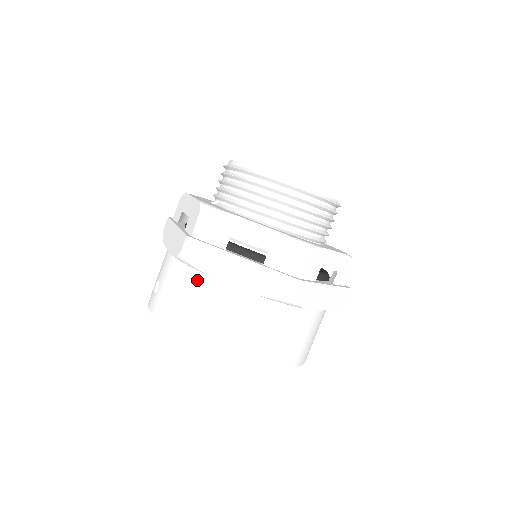
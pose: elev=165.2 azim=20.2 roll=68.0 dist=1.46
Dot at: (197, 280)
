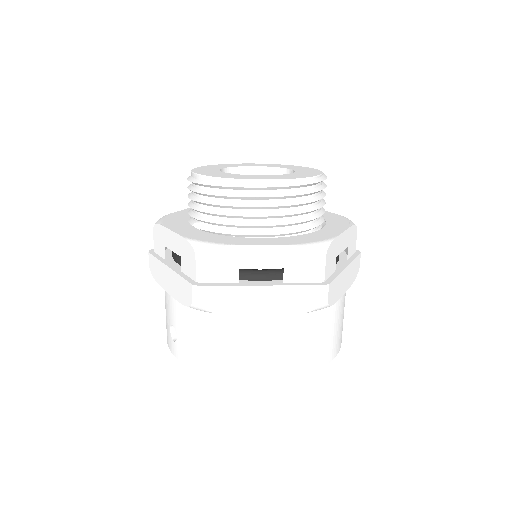
Dot at: (220, 322)
